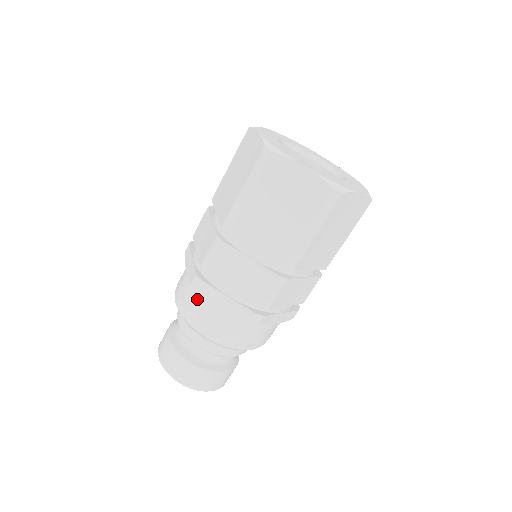
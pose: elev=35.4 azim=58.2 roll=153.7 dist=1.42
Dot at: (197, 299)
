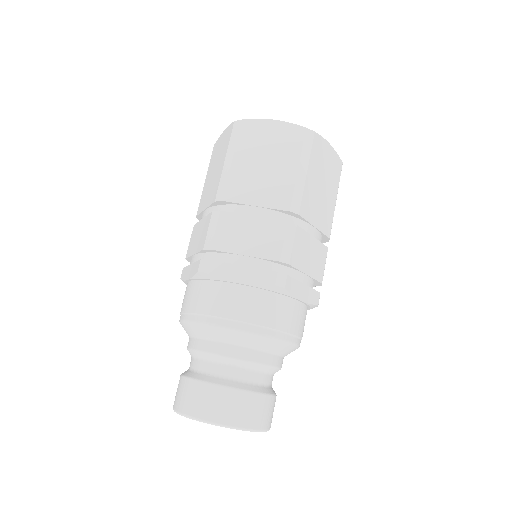
Dot at: (208, 290)
